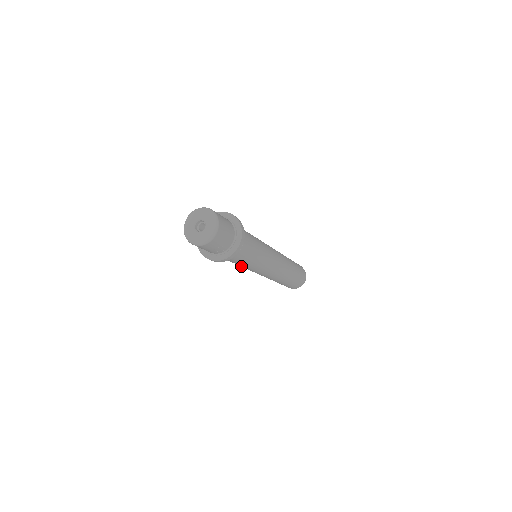
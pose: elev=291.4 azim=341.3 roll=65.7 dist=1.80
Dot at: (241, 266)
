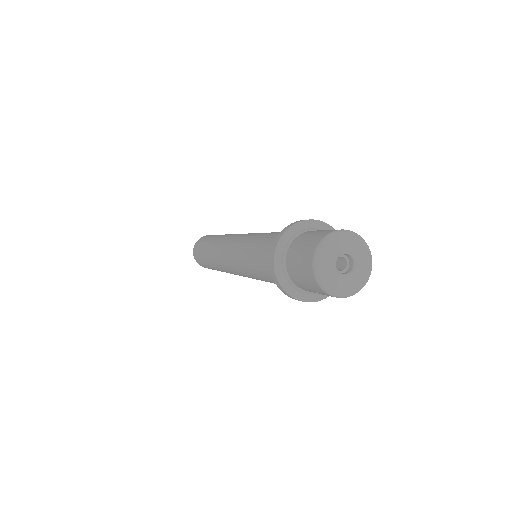
Dot at: occluded
